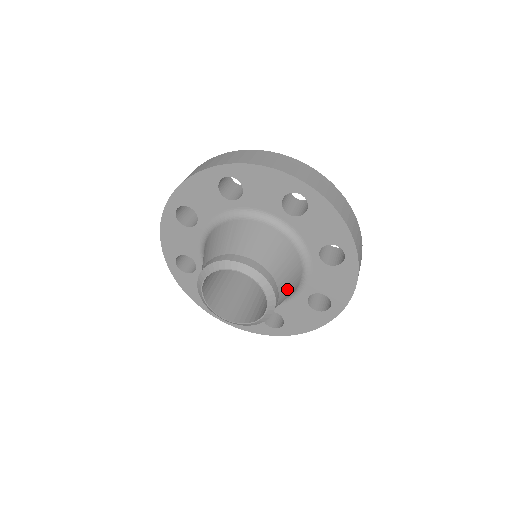
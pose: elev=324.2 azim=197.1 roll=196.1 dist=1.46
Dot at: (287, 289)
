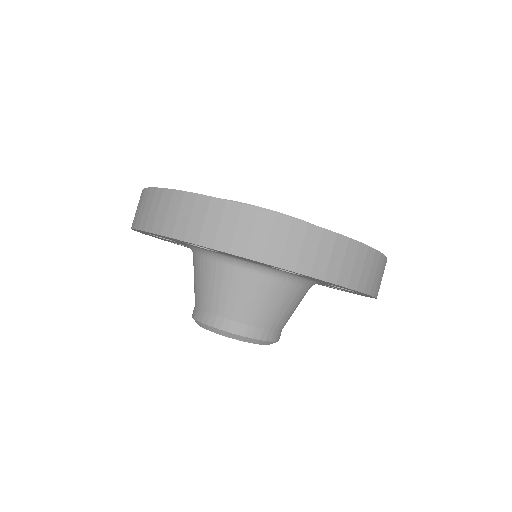
Dot at: occluded
